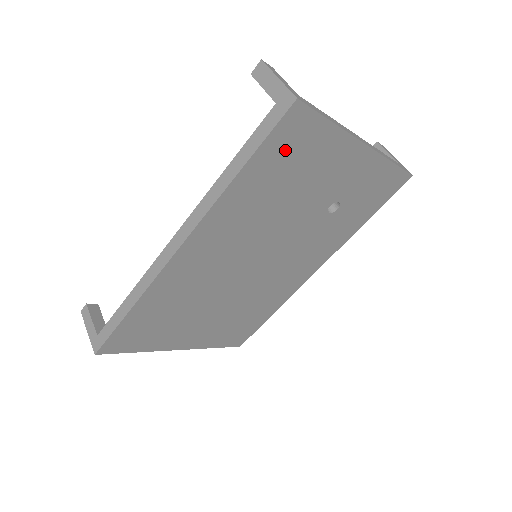
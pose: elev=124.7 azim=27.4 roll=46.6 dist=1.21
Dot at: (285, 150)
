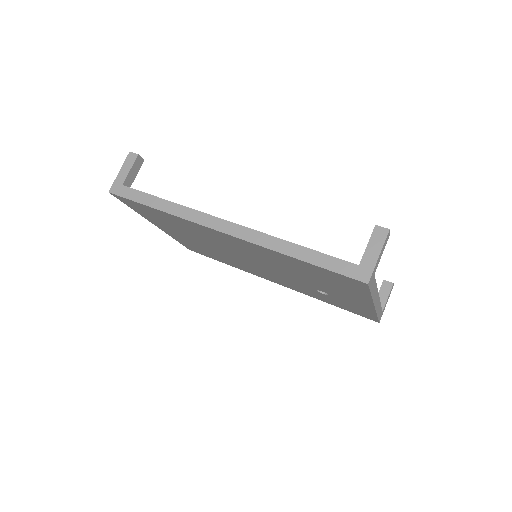
Dot at: (333, 277)
